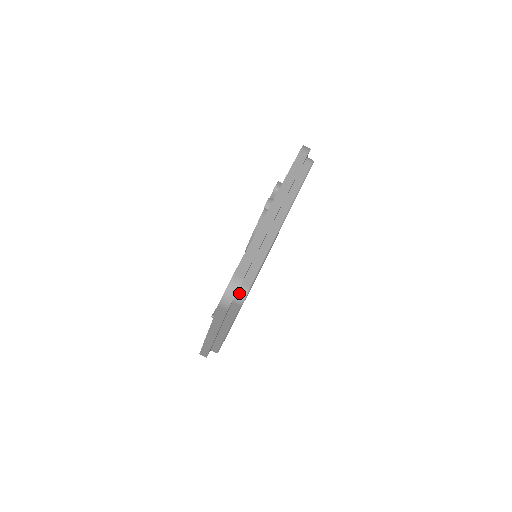
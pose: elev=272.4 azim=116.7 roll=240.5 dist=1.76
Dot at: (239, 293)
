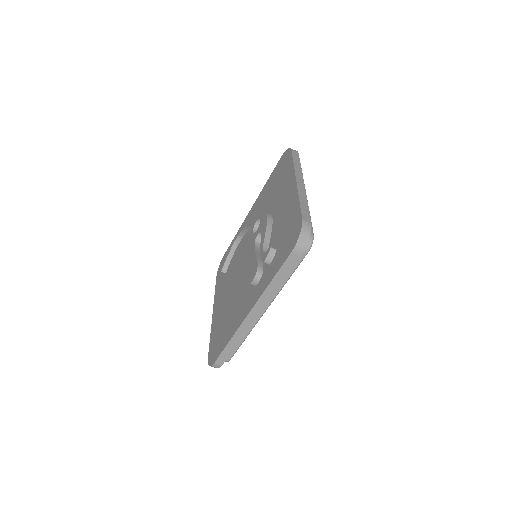
Dot at: occluded
